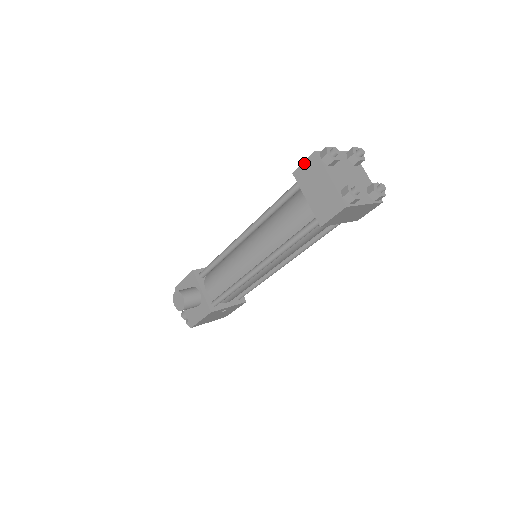
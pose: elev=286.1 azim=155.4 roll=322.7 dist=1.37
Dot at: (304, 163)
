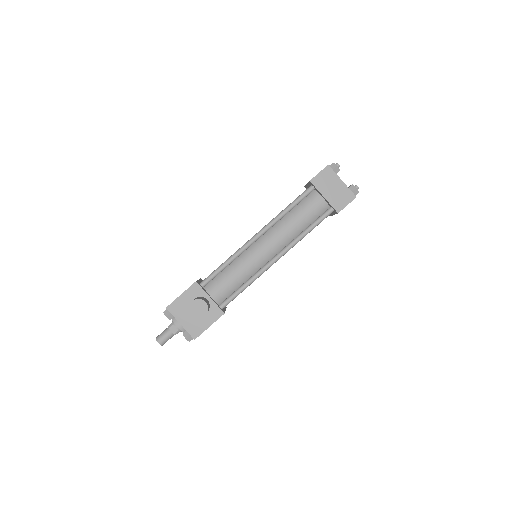
Dot at: (320, 173)
